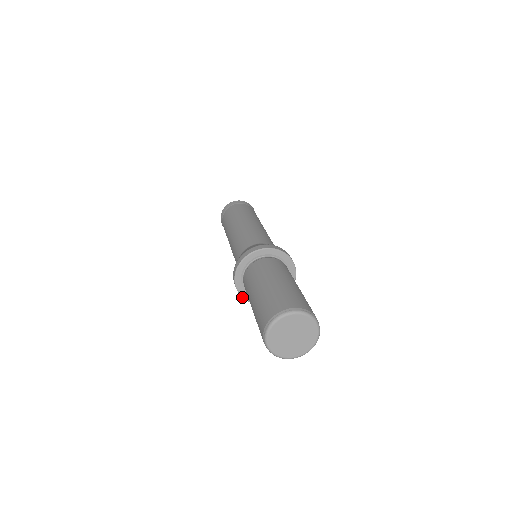
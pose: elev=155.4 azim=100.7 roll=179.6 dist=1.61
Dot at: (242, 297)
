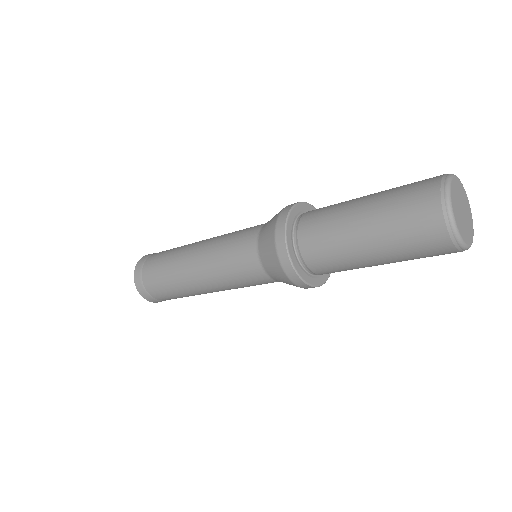
Dot at: occluded
